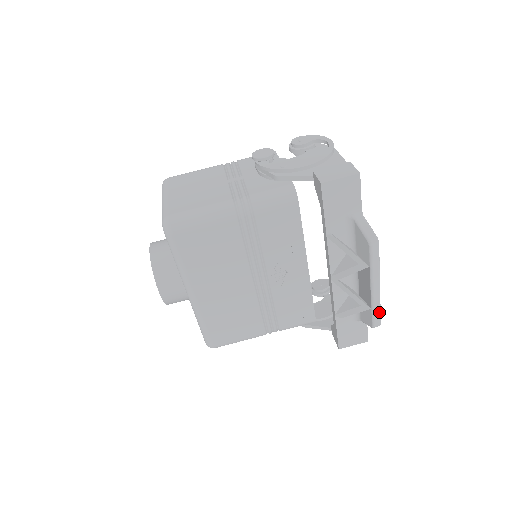
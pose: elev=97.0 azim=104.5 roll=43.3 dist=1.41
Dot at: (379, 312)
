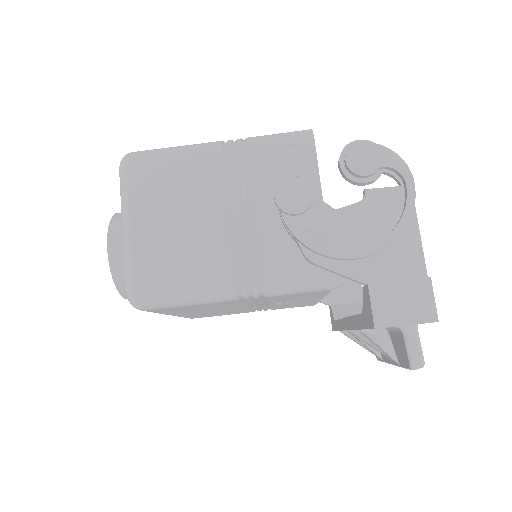
Dot at: occluded
